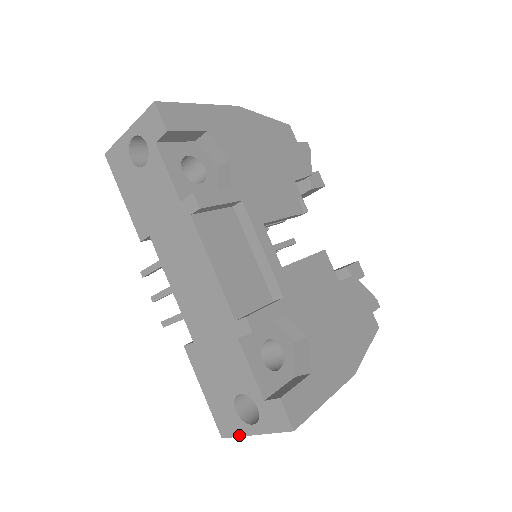
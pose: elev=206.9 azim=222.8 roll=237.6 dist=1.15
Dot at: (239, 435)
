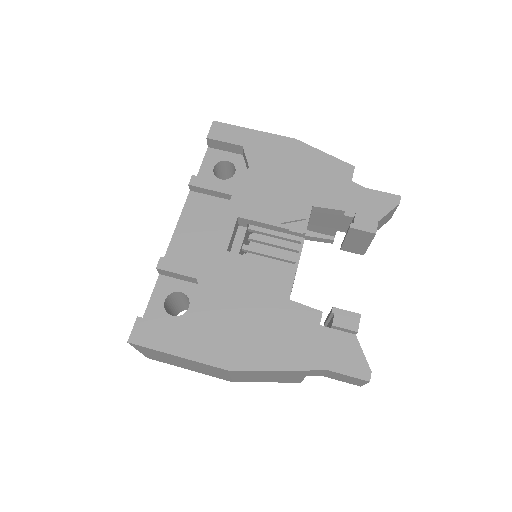
Dot at: occluded
